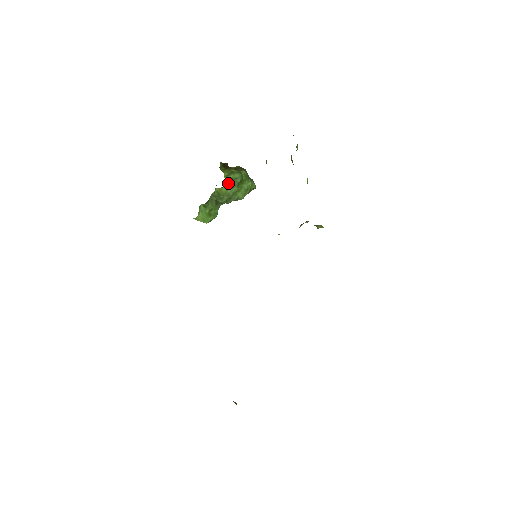
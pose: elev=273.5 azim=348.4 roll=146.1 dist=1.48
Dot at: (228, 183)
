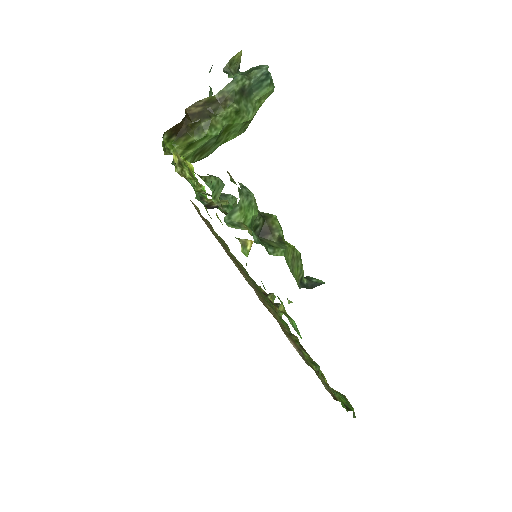
Dot at: (192, 157)
